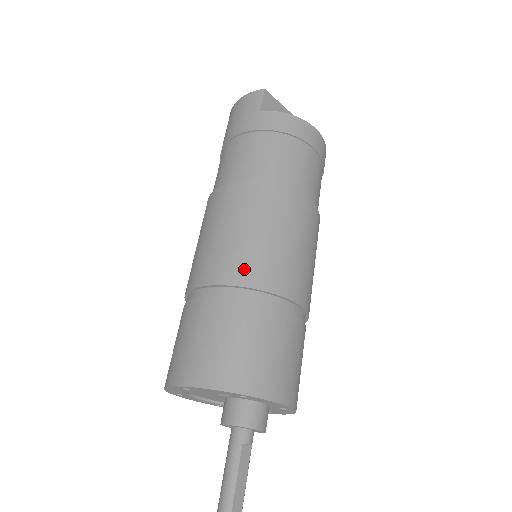
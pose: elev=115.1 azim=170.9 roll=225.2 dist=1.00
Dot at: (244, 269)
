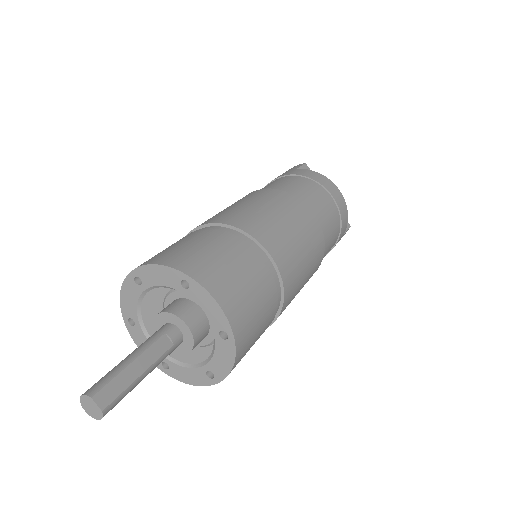
Dot at: (234, 218)
